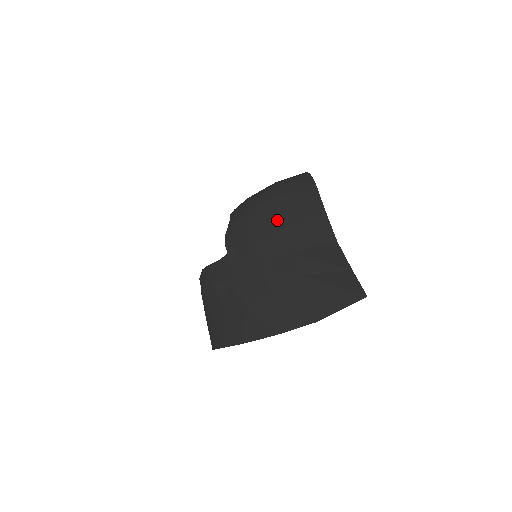
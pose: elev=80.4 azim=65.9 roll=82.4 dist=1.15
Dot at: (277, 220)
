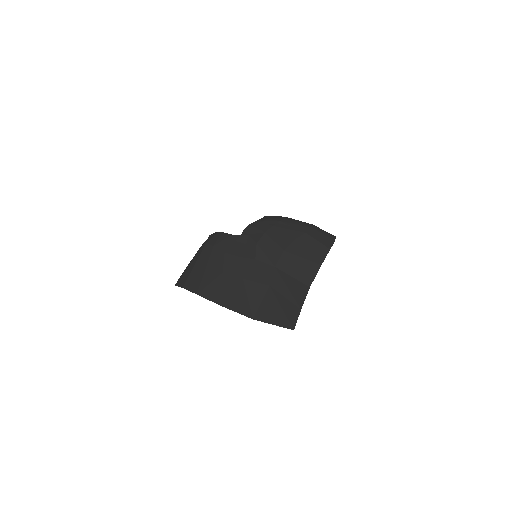
Dot at: (288, 244)
